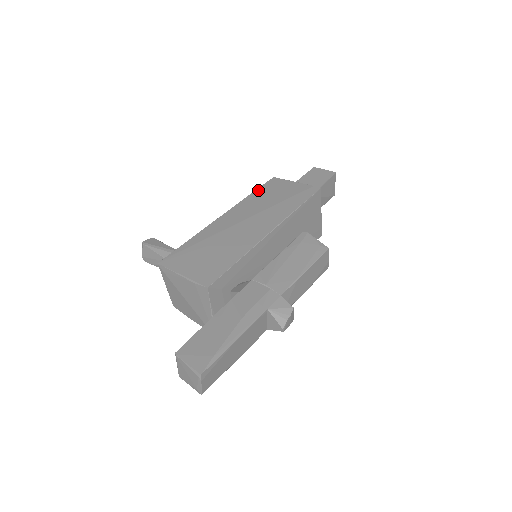
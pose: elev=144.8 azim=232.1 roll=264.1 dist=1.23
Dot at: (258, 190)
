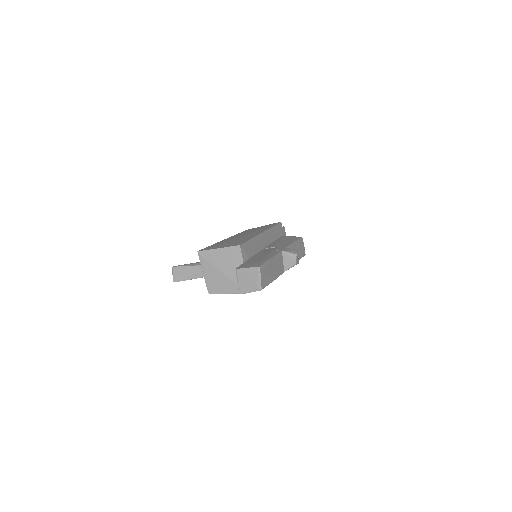
Dot at: (241, 232)
